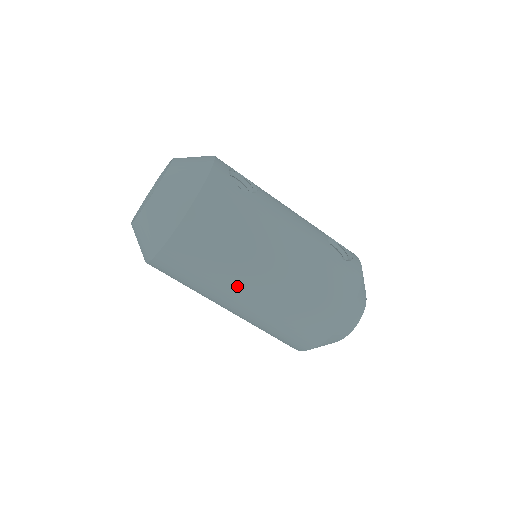
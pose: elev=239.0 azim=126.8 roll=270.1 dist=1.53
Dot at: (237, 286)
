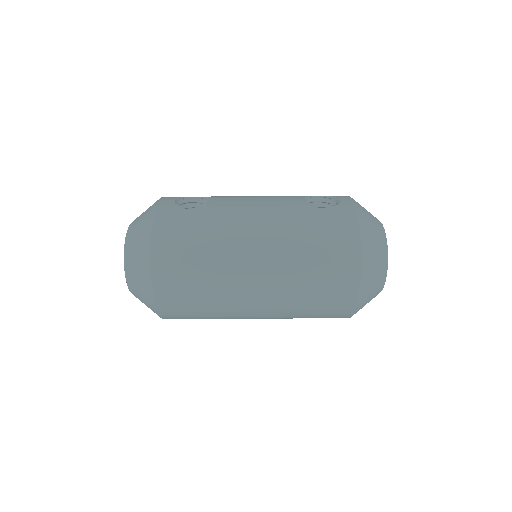
Dot at: (238, 293)
